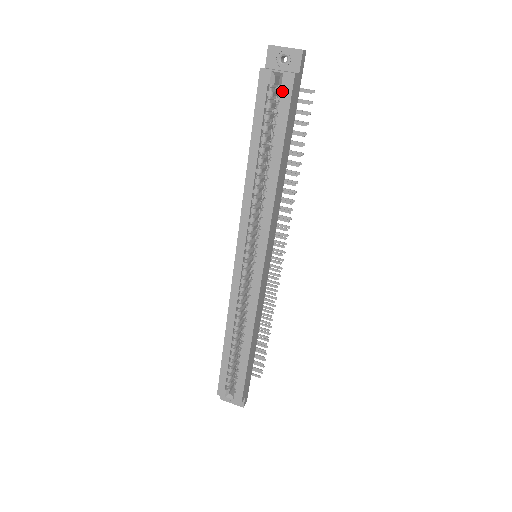
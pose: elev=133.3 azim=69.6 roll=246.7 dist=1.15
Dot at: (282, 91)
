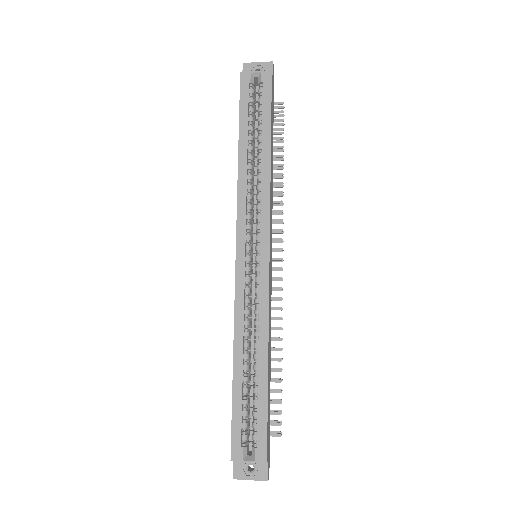
Dot at: (262, 85)
